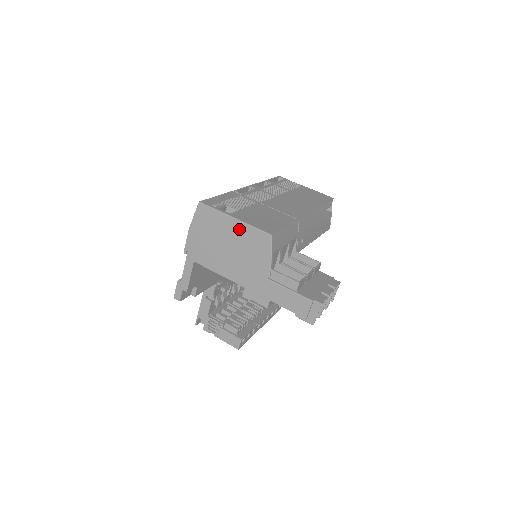
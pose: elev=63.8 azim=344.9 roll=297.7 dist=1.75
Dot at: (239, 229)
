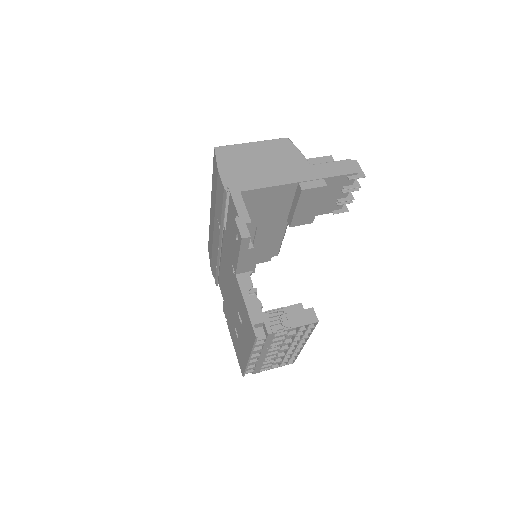
Dot at: (261, 146)
